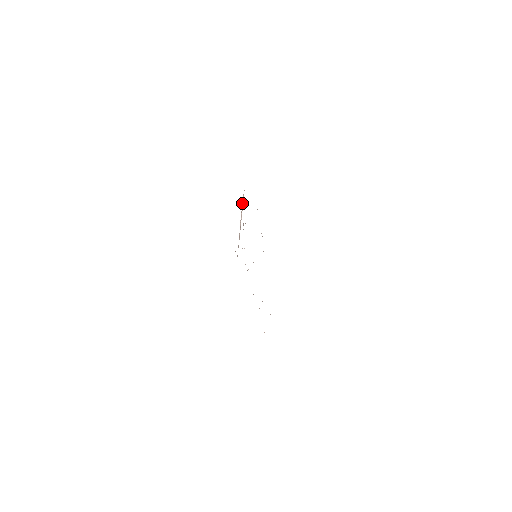
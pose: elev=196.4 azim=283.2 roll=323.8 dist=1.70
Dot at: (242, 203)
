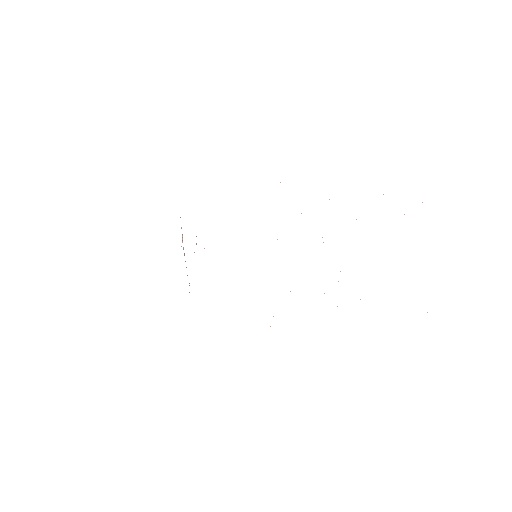
Dot at: (181, 227)
